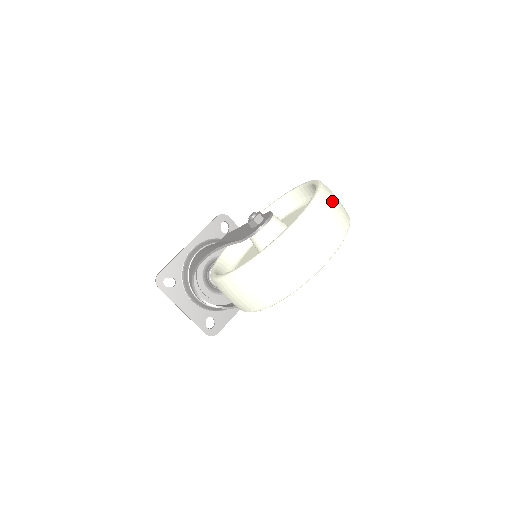
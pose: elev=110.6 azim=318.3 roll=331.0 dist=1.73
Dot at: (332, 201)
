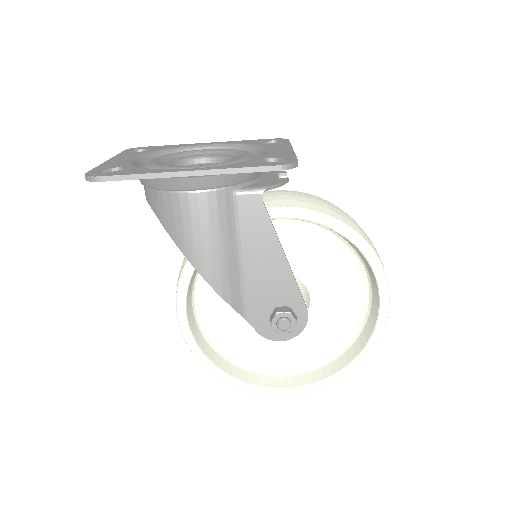
Dot at: occluded
